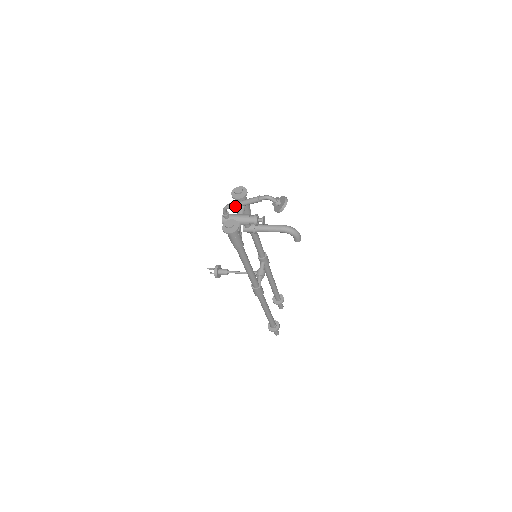
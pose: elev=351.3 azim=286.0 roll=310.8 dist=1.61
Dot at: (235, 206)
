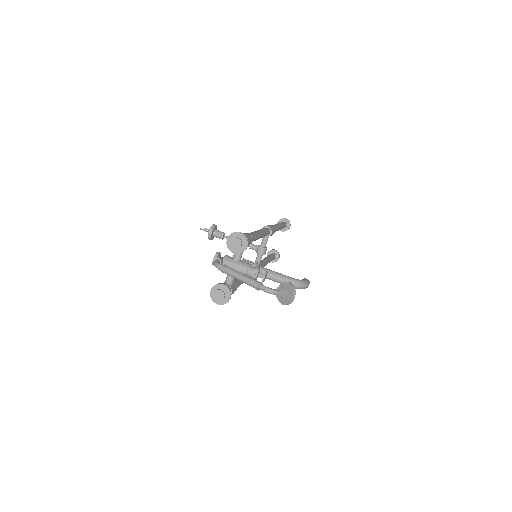
Dot at: occluded
